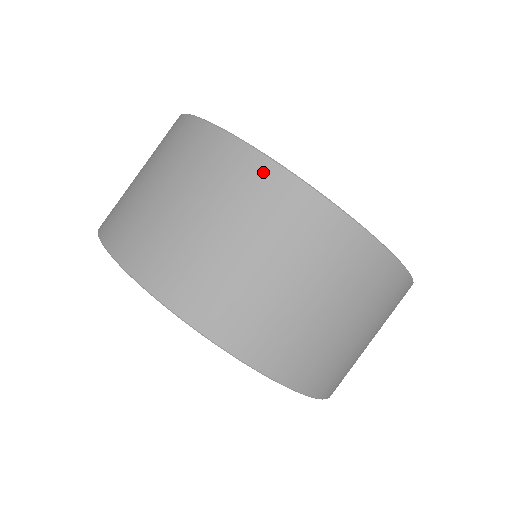
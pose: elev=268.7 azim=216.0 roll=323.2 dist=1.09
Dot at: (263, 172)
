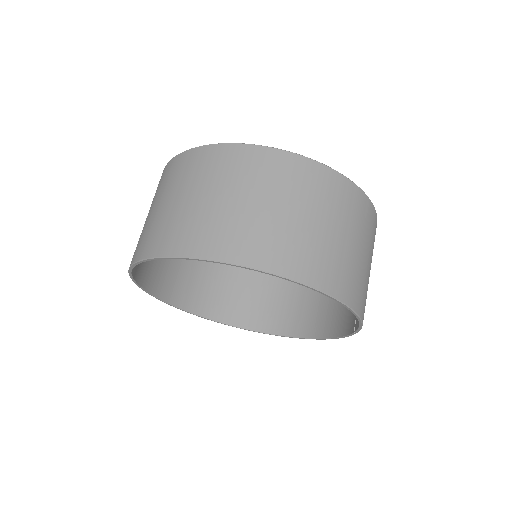
Dot at: (179, 161)
